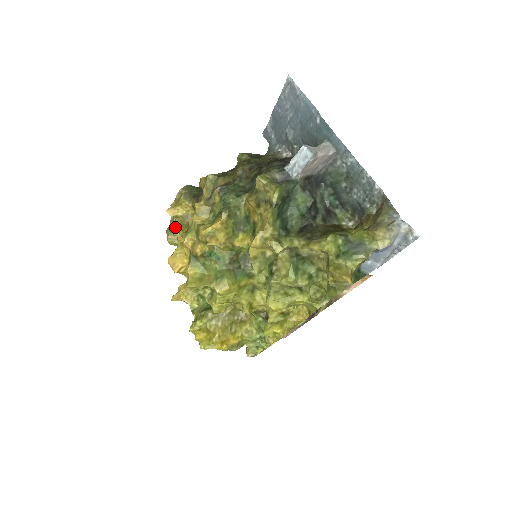
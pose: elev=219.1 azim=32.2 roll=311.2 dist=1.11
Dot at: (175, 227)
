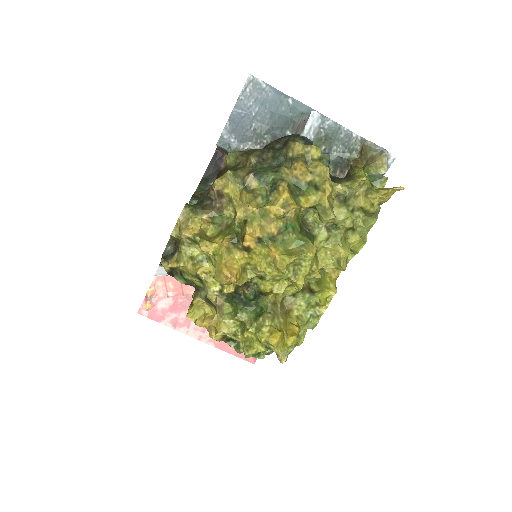
Dot at: (205, 242)
